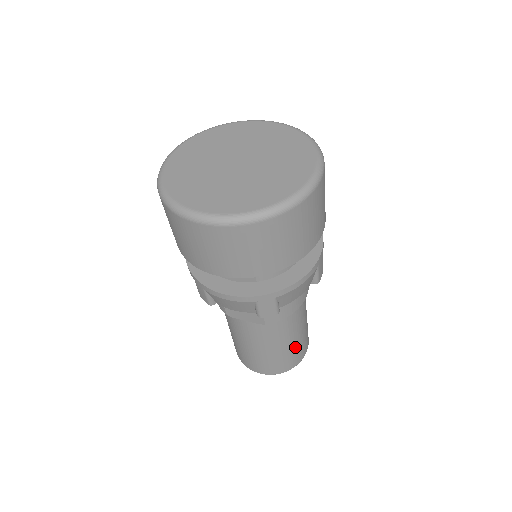
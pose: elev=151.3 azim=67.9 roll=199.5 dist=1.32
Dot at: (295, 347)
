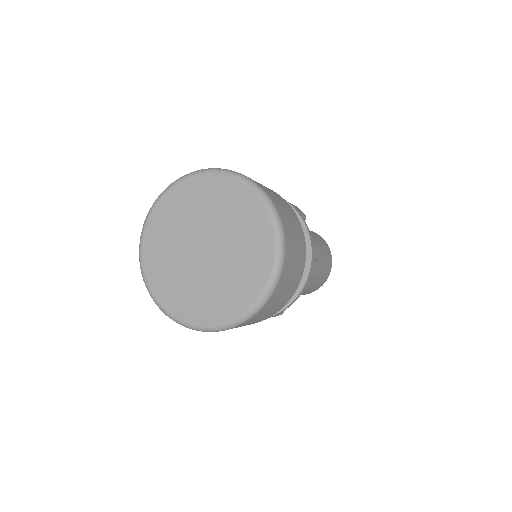
Dot at: occluded
